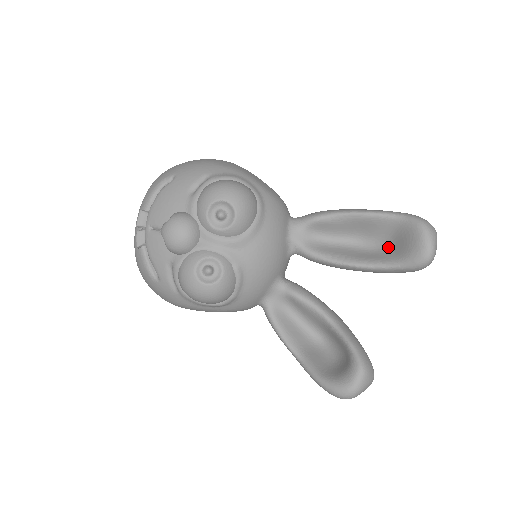
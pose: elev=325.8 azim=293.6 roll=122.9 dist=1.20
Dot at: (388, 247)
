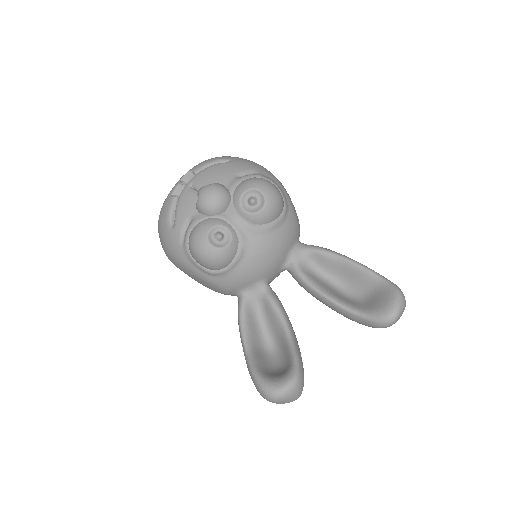
Dot at: (363, 300)
